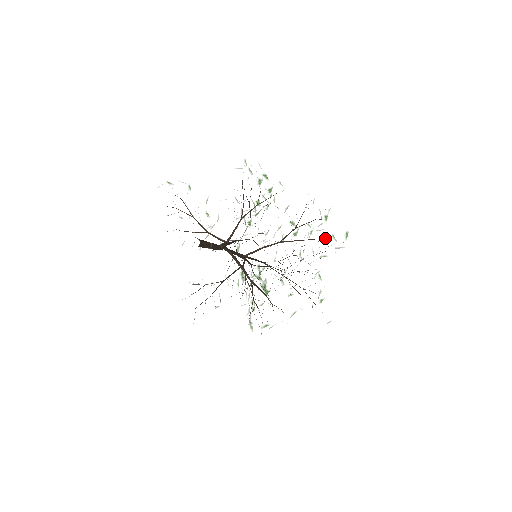
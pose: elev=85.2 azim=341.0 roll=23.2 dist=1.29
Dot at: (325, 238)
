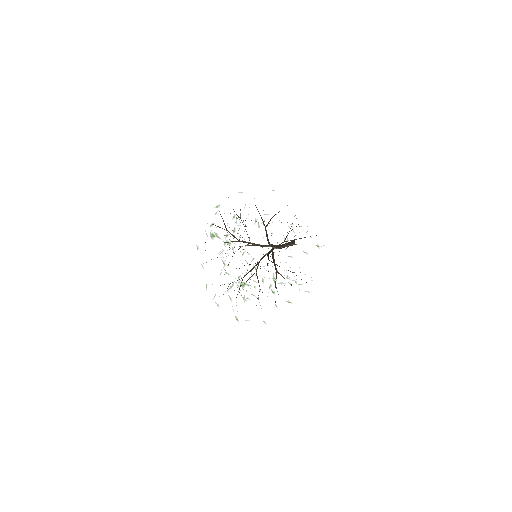
Dot at: occluded
